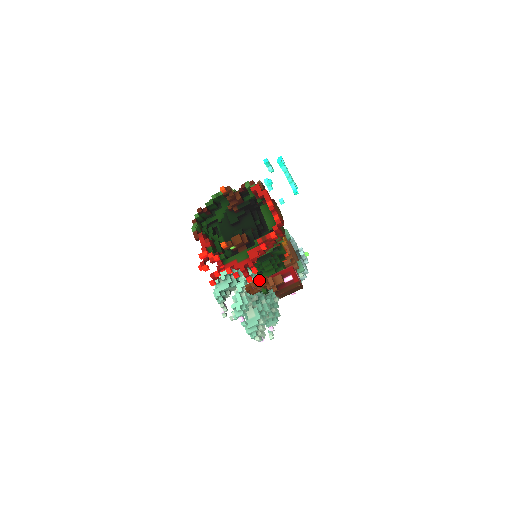
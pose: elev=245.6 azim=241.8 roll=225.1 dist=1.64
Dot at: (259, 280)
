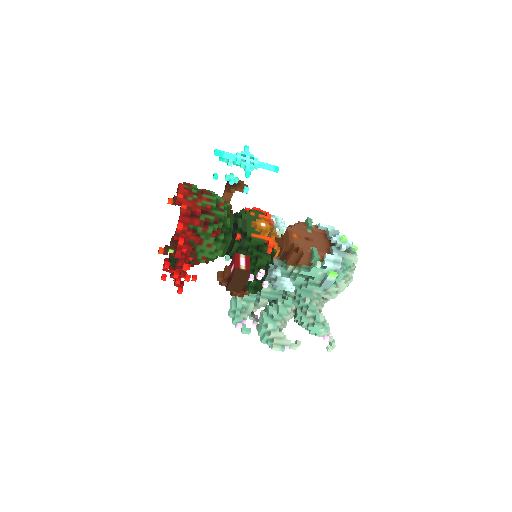
Dot at: occluded
